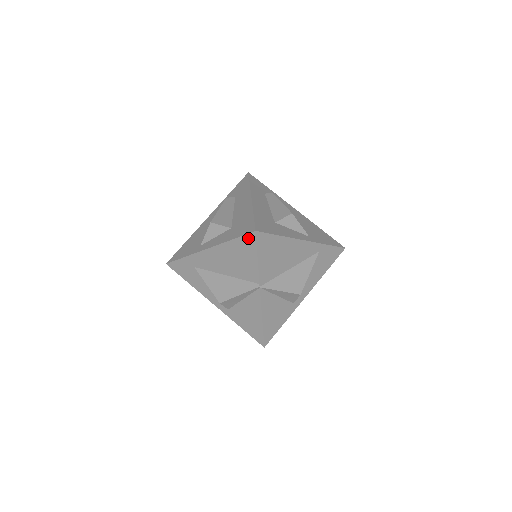
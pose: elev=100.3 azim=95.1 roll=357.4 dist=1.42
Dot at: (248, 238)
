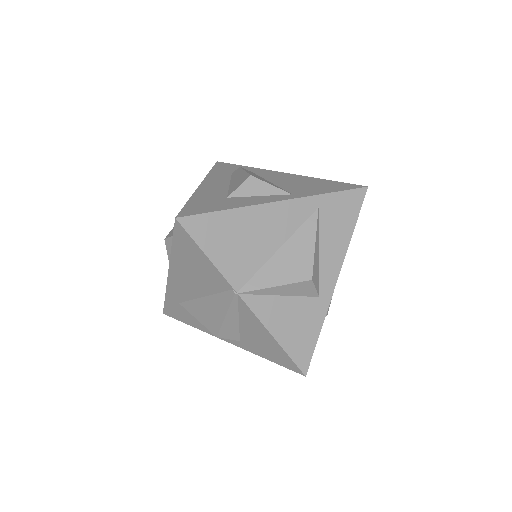
Dot at: (178, 233)
